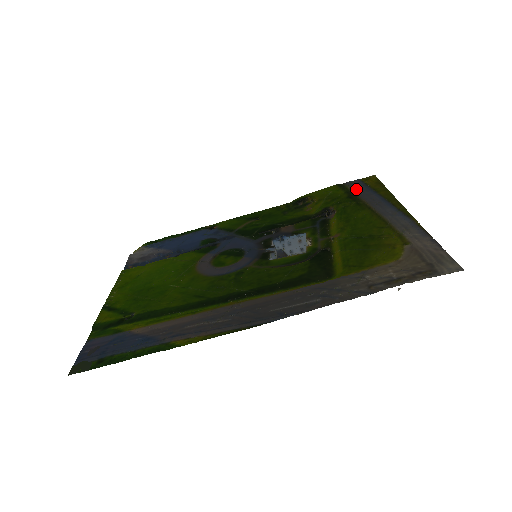
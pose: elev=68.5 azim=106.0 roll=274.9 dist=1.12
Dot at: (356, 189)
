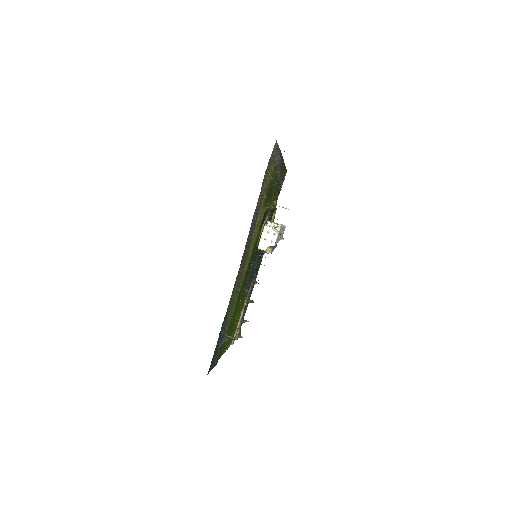
Dot at: (280, 185)
